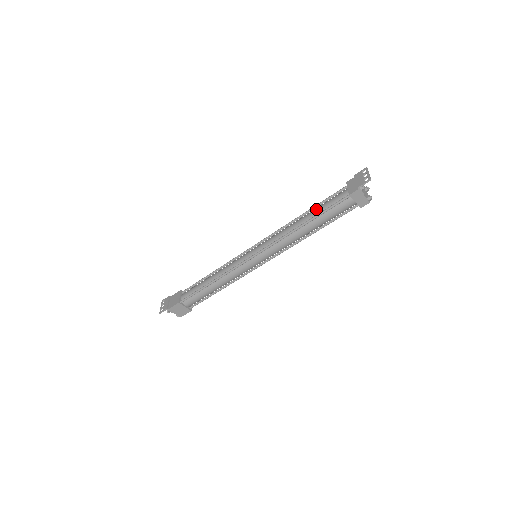
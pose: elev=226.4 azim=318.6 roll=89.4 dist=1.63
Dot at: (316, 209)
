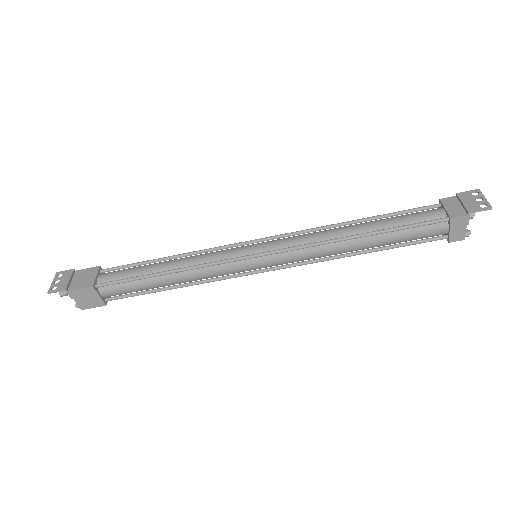
Dot at: (384, 220)
